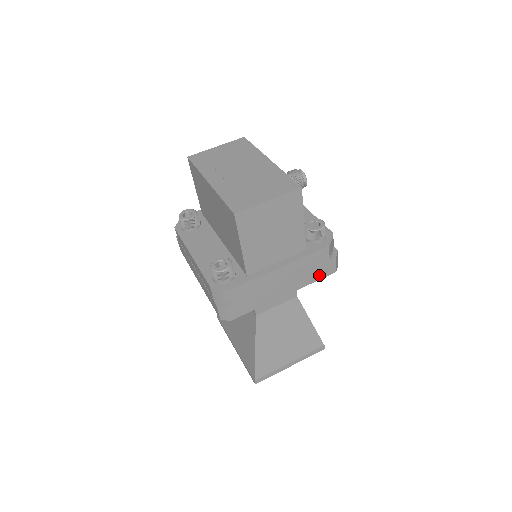
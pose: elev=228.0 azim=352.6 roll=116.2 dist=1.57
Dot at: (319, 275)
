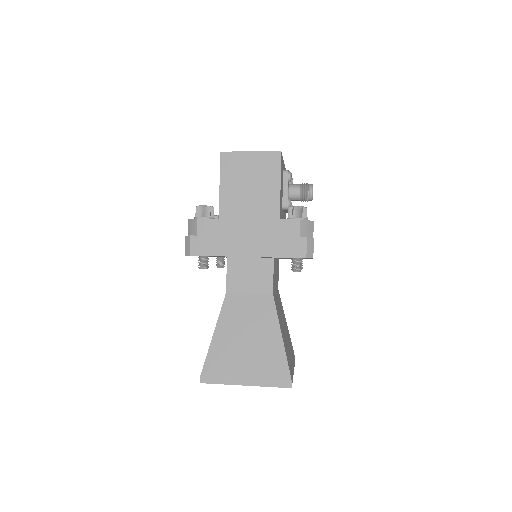
Dot at: (287, 251)
